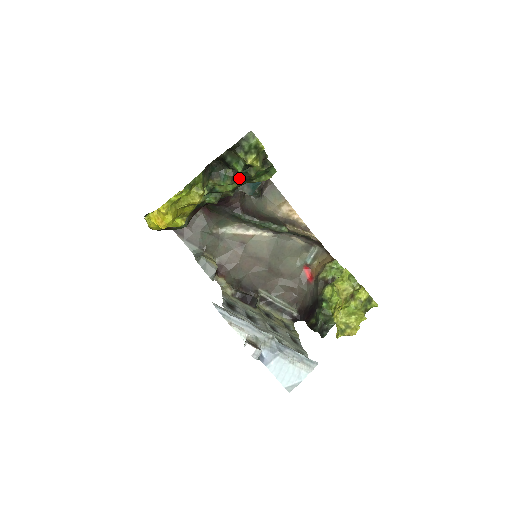
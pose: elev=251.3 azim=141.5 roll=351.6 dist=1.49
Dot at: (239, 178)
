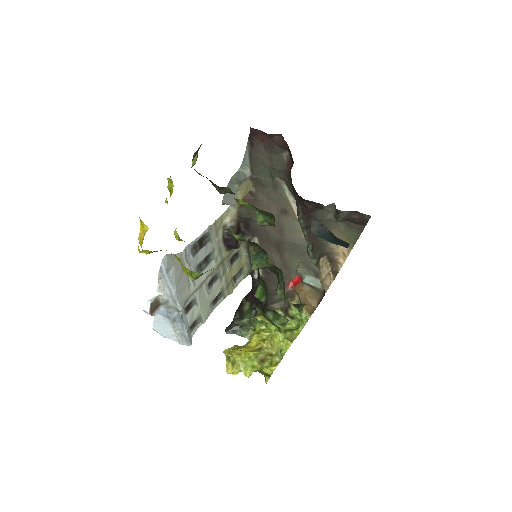
Dot at: (273, 270)
